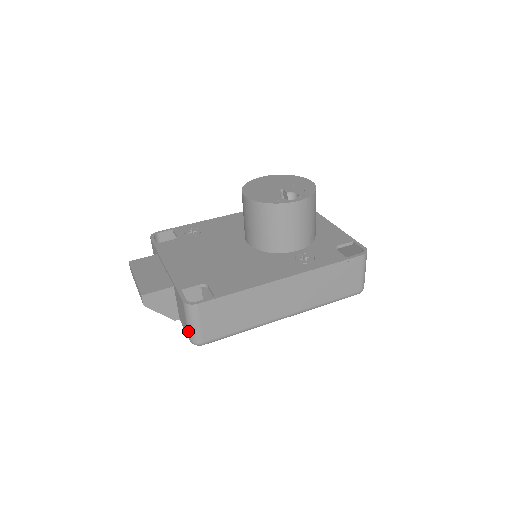
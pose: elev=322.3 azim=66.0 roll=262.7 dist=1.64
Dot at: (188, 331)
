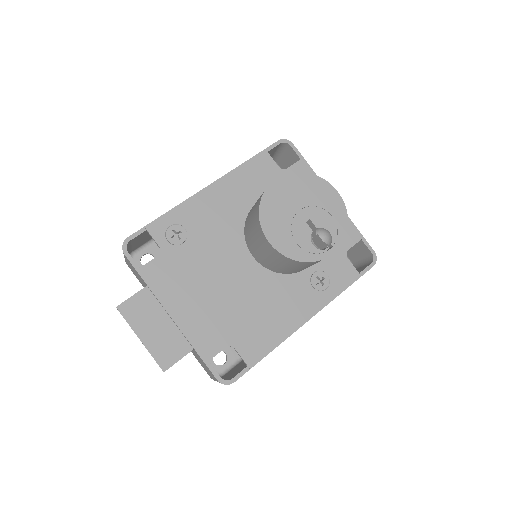
Dot at: occluded
